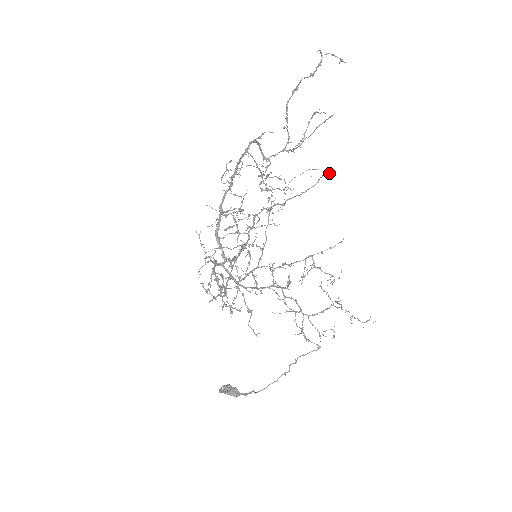
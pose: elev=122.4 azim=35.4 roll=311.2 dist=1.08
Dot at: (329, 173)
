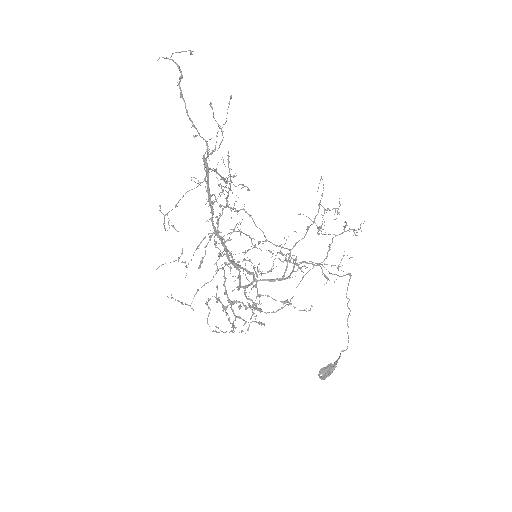
Dot at: (229, 156)
